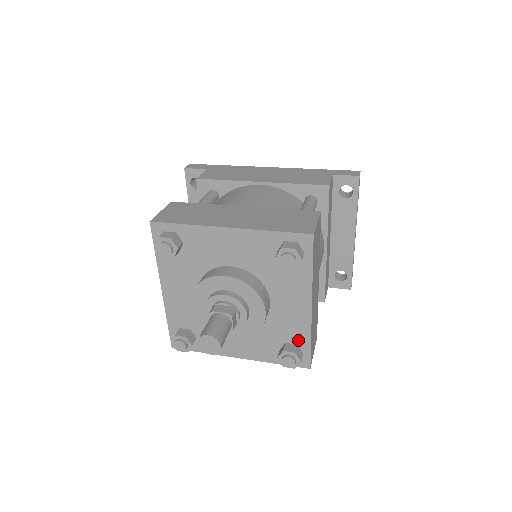
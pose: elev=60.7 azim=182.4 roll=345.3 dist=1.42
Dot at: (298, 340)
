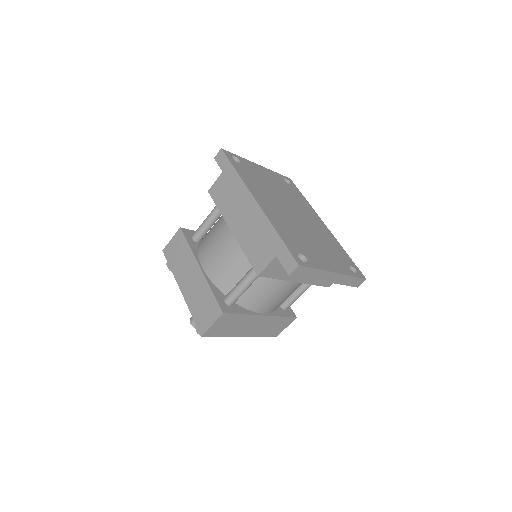
Dot at: occluded
